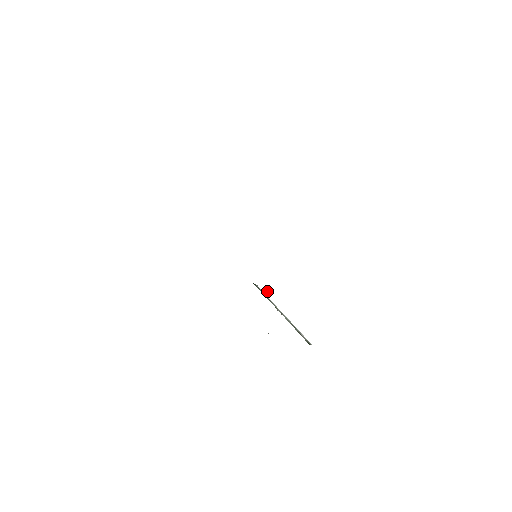
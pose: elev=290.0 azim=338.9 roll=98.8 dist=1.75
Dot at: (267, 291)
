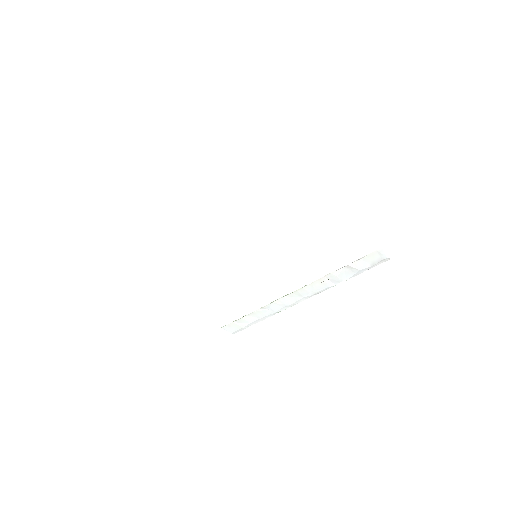
Dot at: occluded
